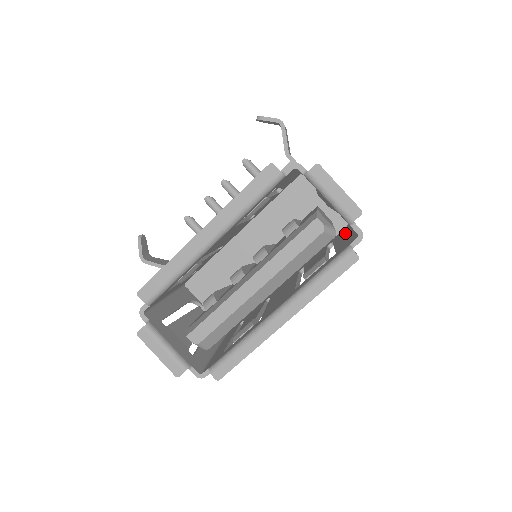
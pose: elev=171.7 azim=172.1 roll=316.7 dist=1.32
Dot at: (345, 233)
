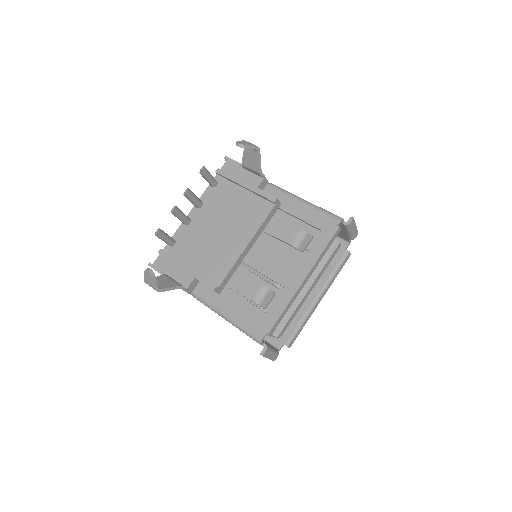
Dot at: occluded
